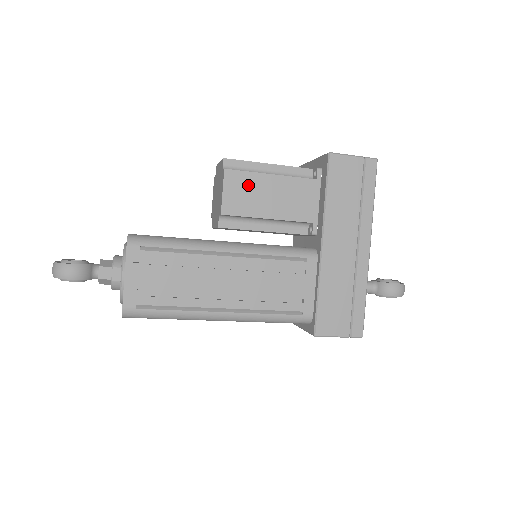
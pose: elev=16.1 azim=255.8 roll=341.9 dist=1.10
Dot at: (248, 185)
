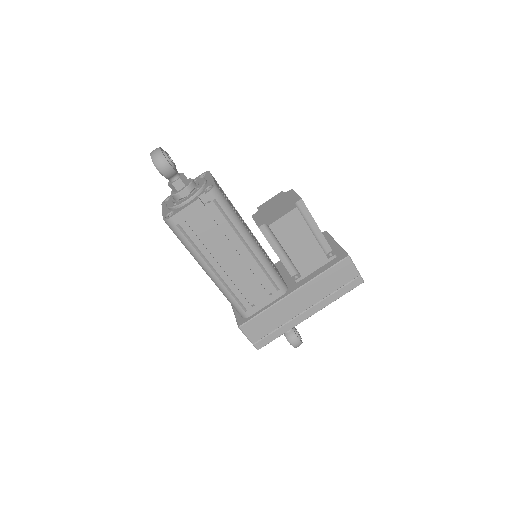
Dot at: (297, 227)
